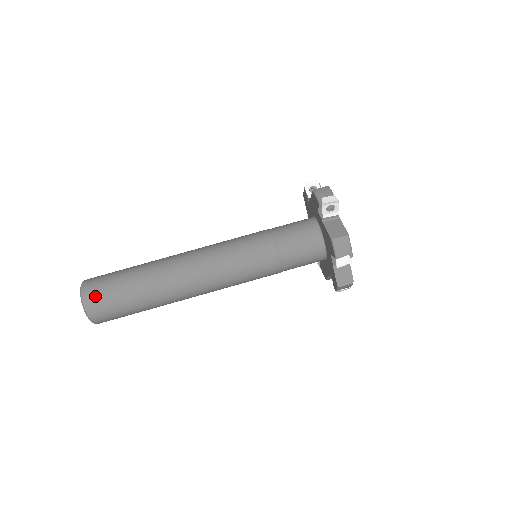
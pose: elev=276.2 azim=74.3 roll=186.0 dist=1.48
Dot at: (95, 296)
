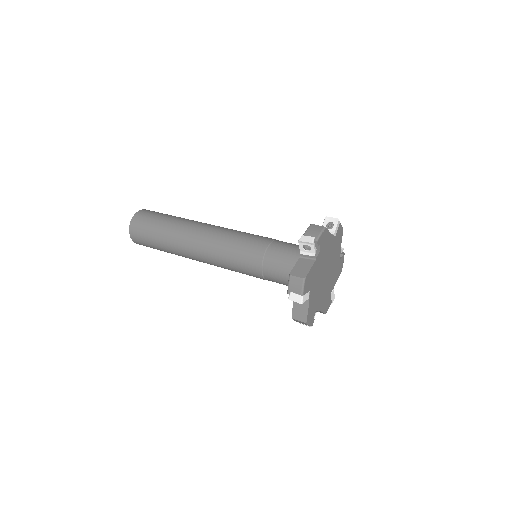
Dot at: (149, 211)
